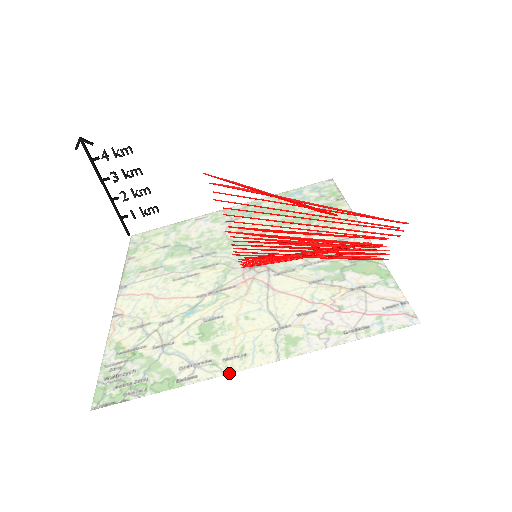
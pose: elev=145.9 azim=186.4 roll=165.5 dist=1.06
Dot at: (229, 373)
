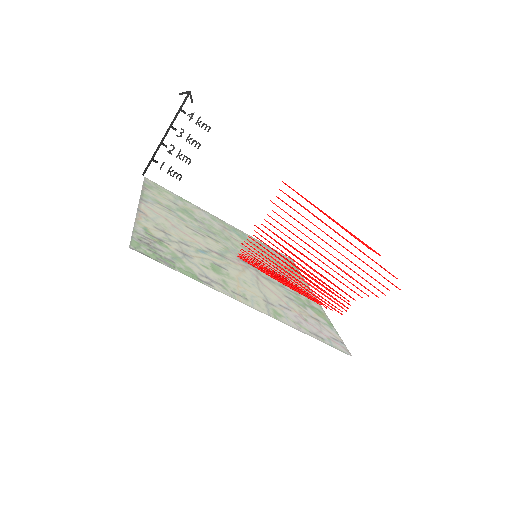
Dot at: (237, 300)
